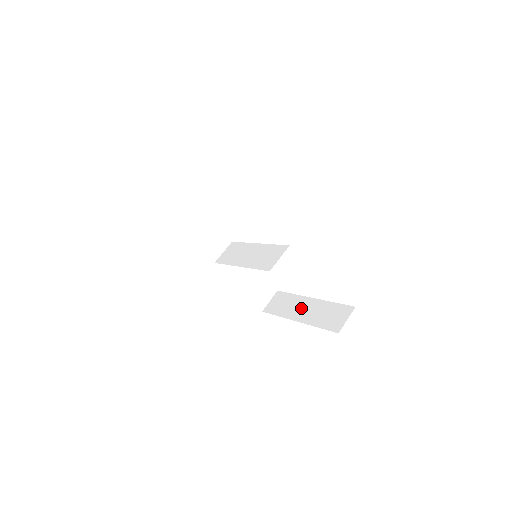
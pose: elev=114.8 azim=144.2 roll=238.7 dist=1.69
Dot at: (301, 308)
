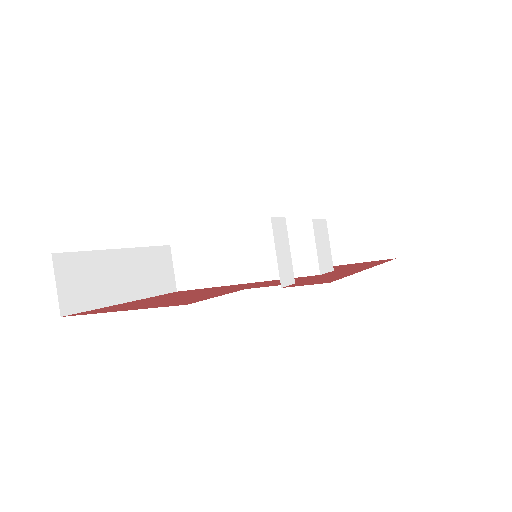
Dot at: occluded
